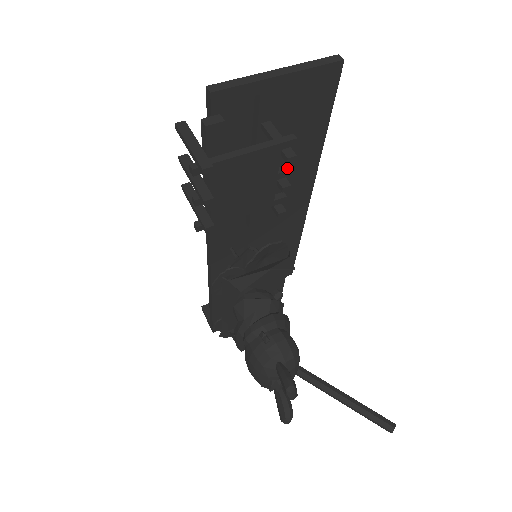
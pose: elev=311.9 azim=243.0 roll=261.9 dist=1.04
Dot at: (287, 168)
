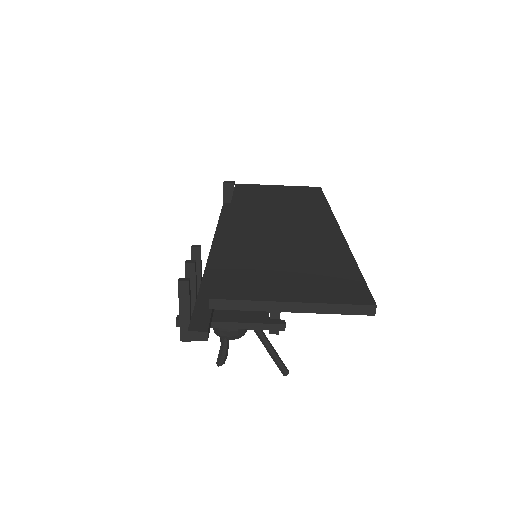
Dot at: occluded
